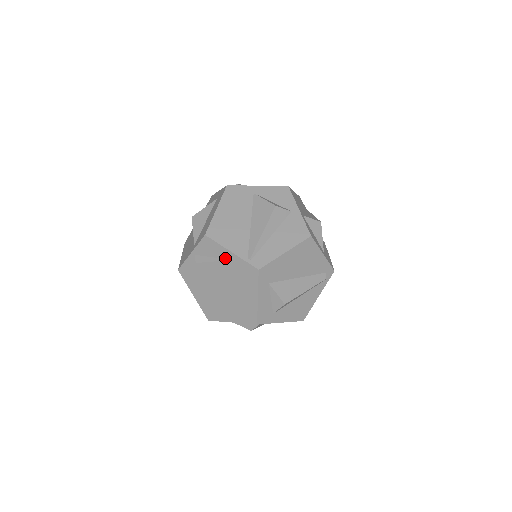
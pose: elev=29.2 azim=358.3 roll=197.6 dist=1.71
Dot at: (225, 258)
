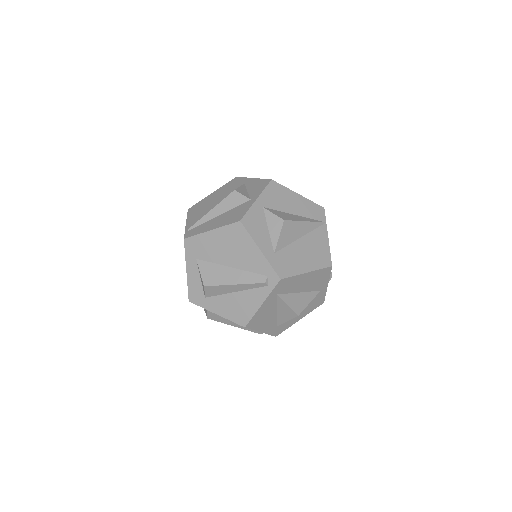
Dot at: occluded
